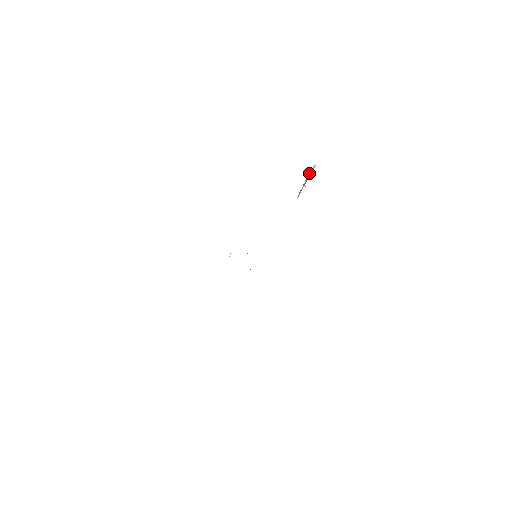
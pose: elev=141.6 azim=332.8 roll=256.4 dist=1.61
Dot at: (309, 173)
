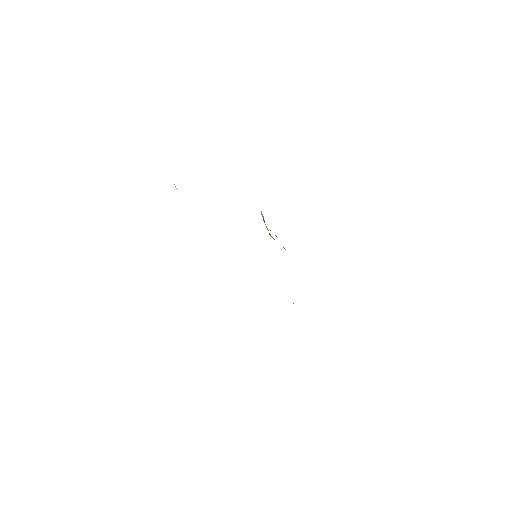
Dot at: (263, 219)
